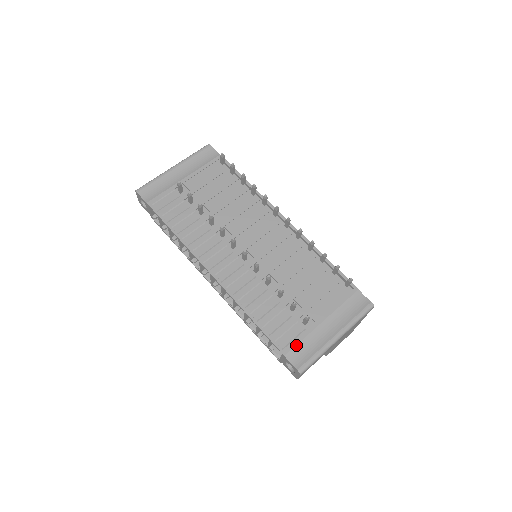
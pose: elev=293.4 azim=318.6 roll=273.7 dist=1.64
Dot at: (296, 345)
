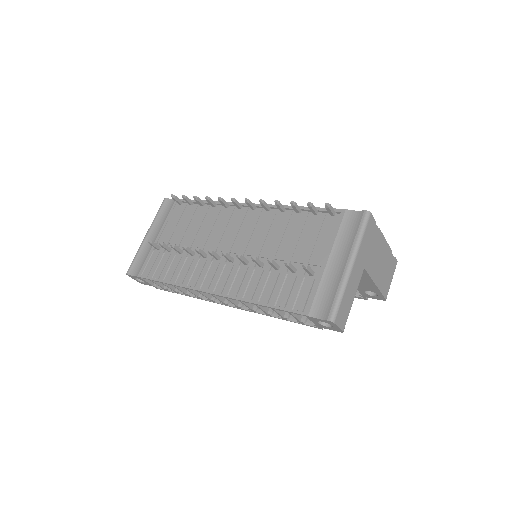
Dot at: (314, 299)
